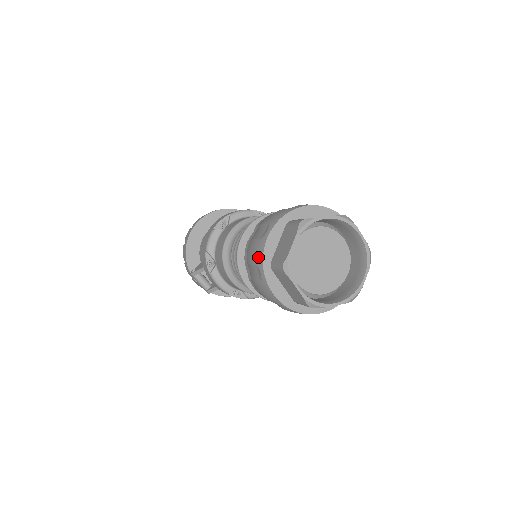
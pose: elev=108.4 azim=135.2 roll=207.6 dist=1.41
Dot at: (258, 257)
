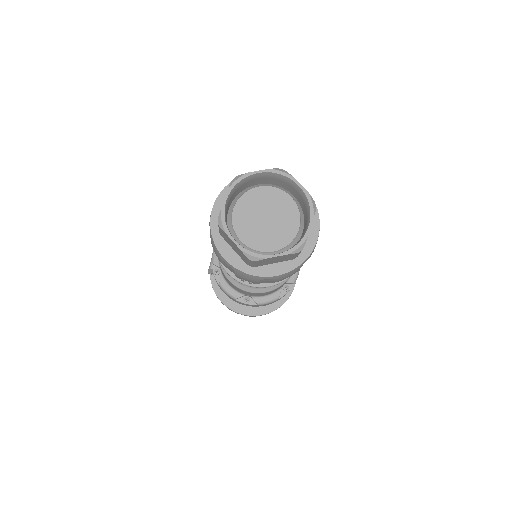
Dot at: occluded
